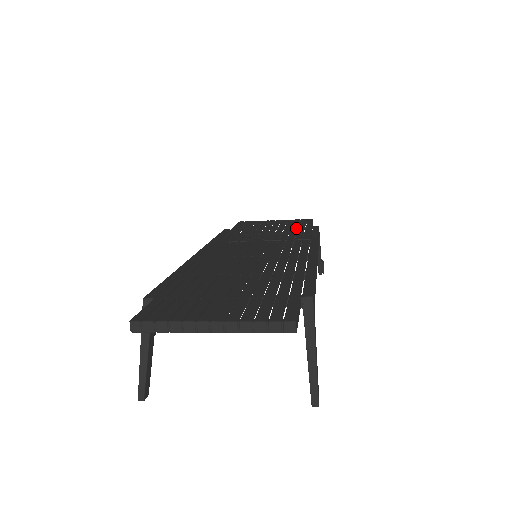
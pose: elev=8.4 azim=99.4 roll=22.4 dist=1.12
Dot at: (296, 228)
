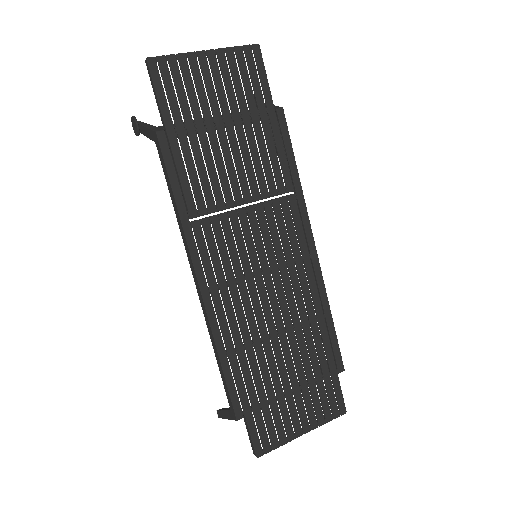
Dot at: (260, 124)
